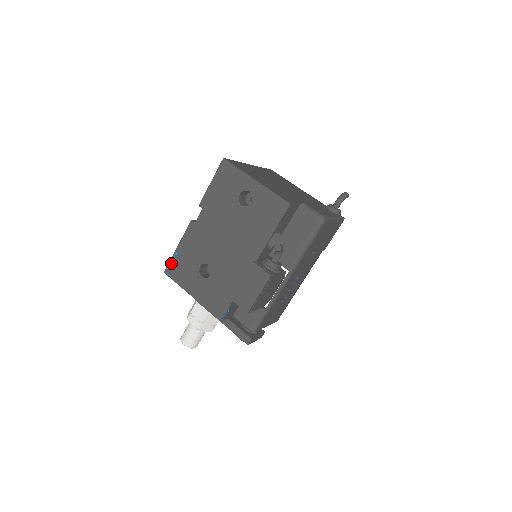
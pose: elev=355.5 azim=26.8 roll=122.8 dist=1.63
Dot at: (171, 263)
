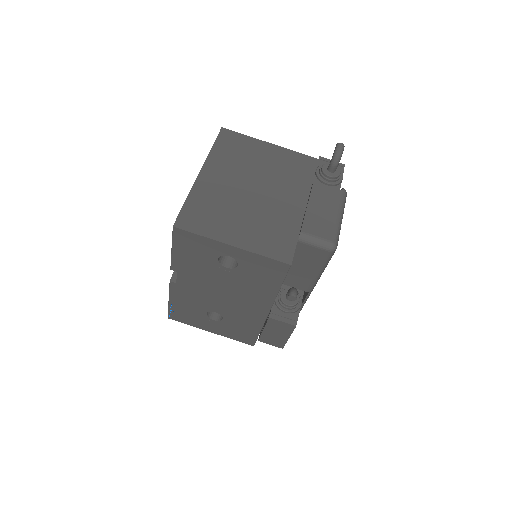
Dot at: (171, 312)
